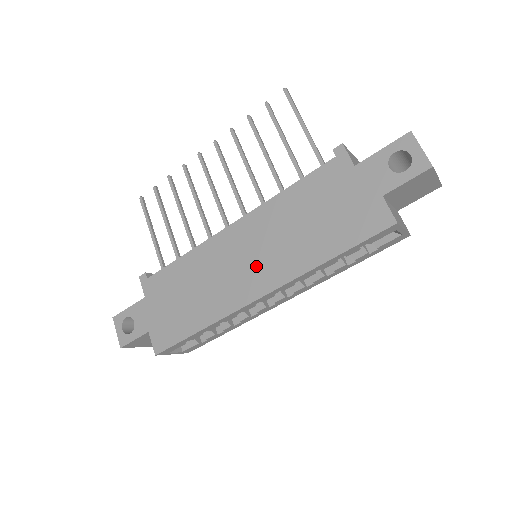
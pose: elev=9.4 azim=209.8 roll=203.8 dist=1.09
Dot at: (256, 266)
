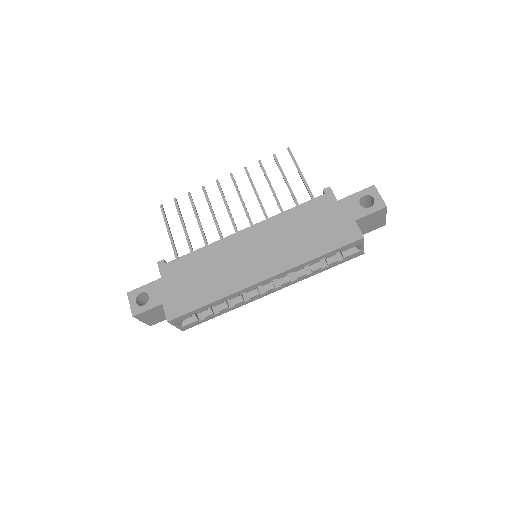
Dot at: (262, 259)
